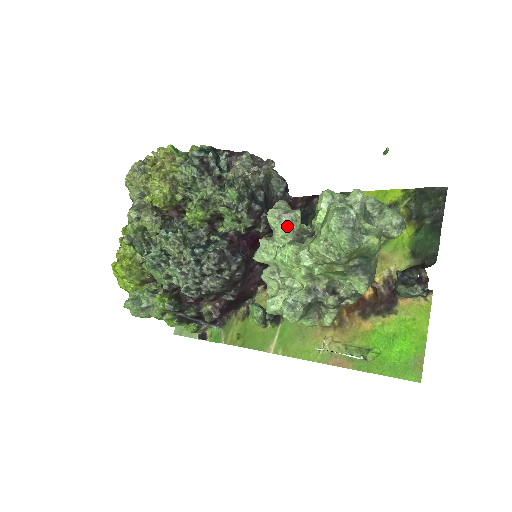
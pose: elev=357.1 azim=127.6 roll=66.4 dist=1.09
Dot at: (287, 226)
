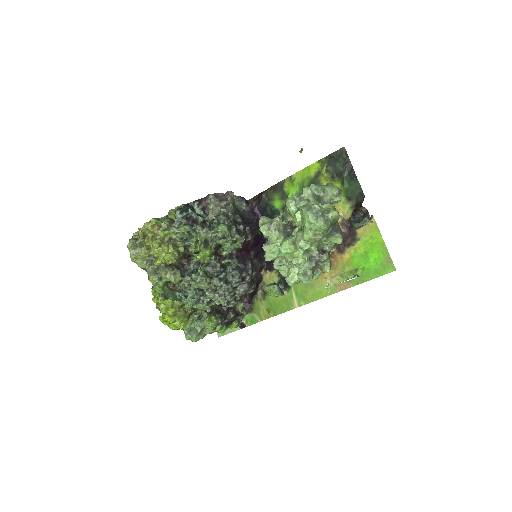
Dot at: (277, 231)
